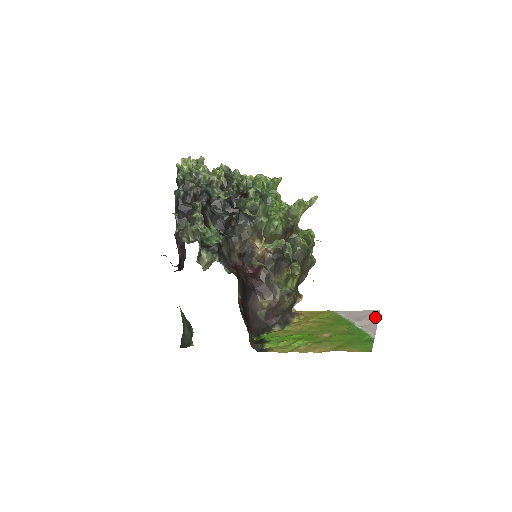
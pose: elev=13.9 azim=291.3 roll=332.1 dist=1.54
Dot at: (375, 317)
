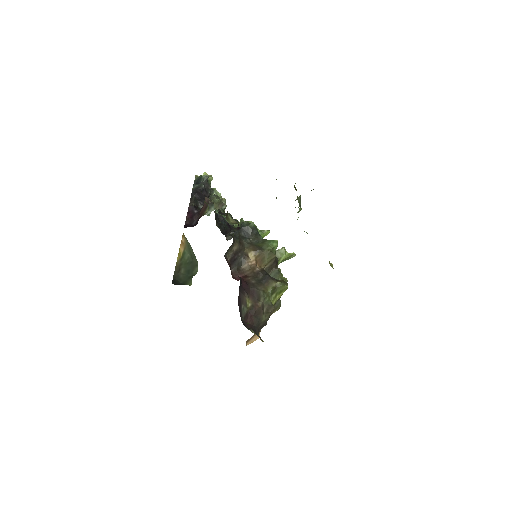
Dot at: occluded
